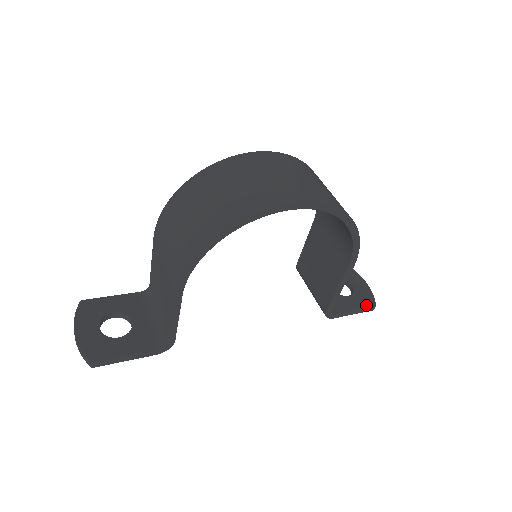
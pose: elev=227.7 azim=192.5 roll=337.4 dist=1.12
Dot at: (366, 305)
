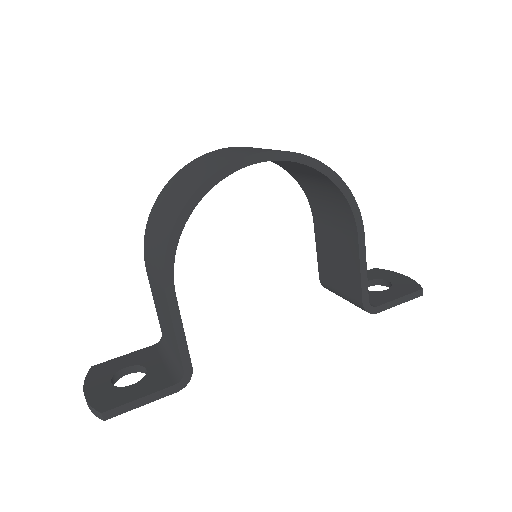
Dot at: (410, 291)
